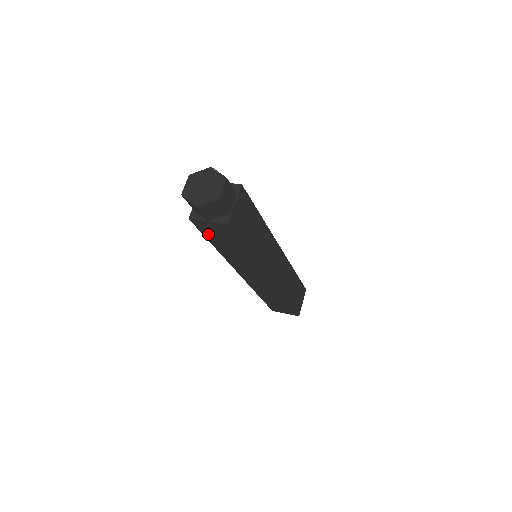
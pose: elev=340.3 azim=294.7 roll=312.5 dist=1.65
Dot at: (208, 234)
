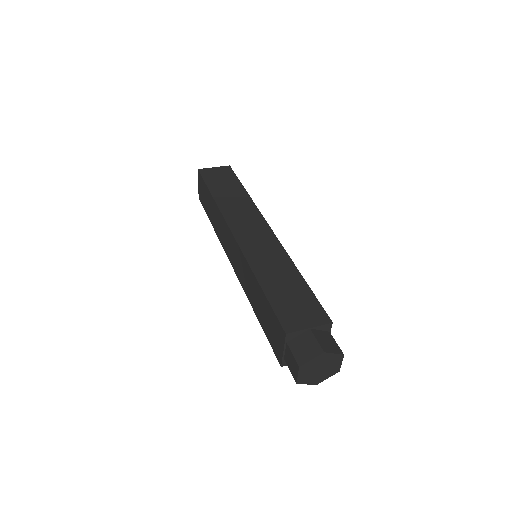
Dot at: occluded
